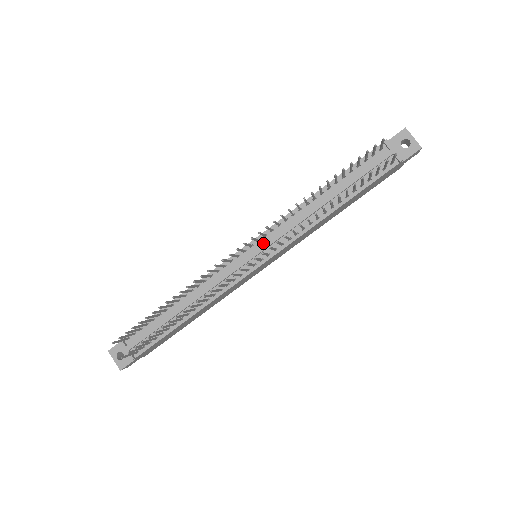
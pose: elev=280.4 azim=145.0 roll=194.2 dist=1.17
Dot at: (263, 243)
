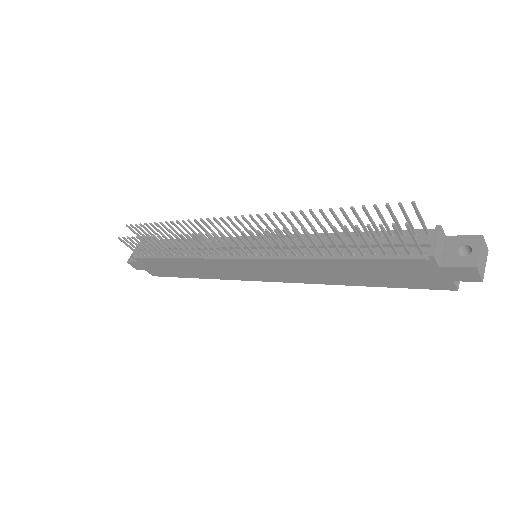
Dot at: (262, 243)
